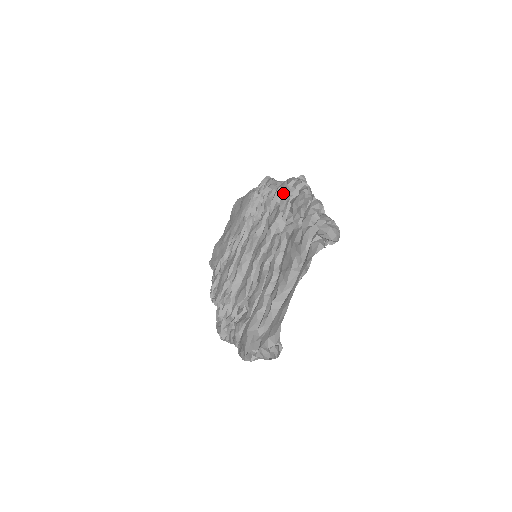
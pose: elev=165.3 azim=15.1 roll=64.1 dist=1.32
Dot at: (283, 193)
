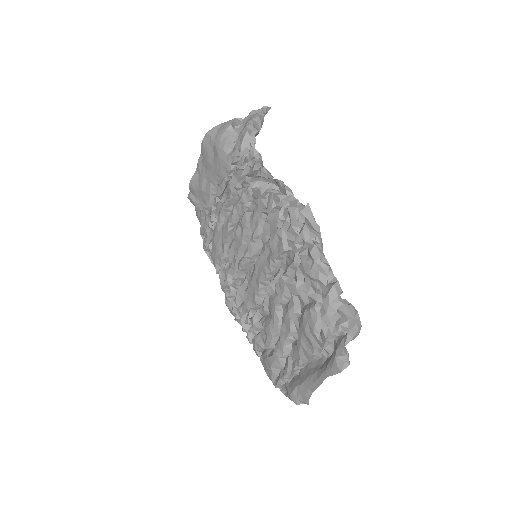
Dot at: (284, 223)
